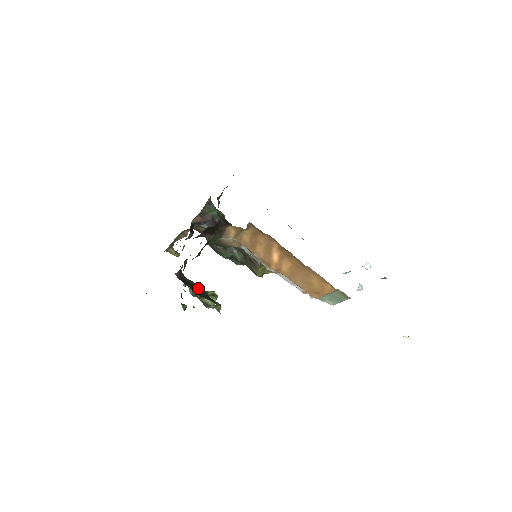
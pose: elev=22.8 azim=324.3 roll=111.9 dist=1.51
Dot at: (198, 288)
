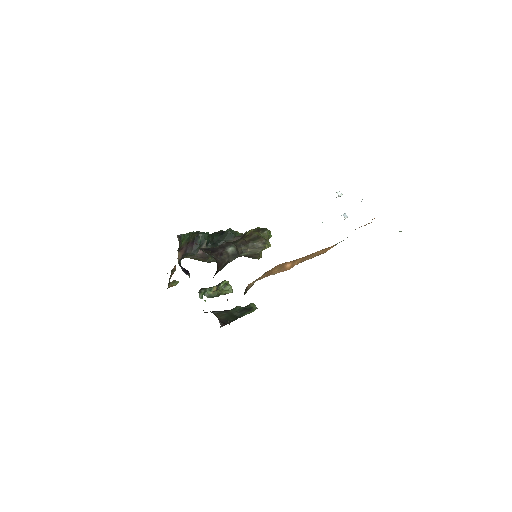
Dot at: (233, 311)
